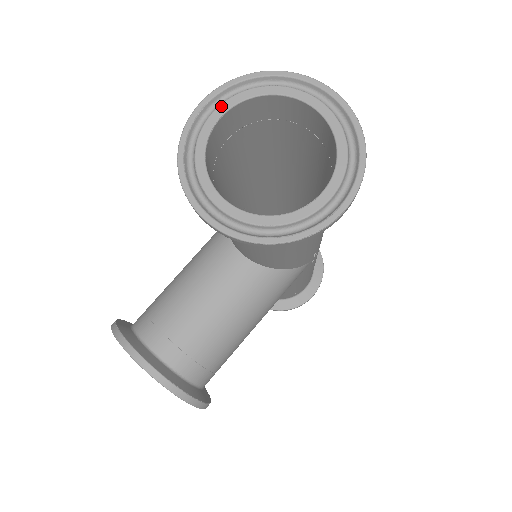
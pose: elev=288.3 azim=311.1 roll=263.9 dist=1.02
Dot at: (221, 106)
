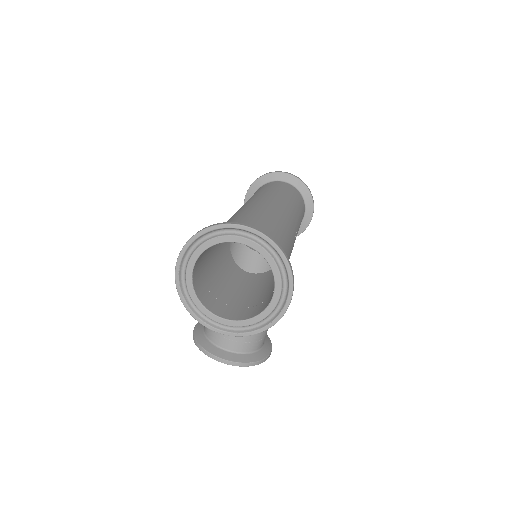
Dot at: (189, 264)
